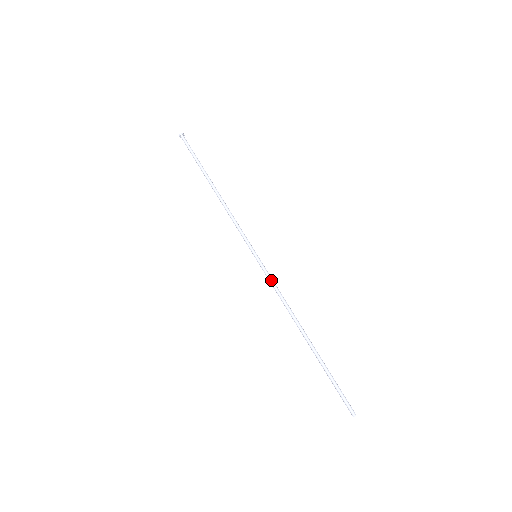
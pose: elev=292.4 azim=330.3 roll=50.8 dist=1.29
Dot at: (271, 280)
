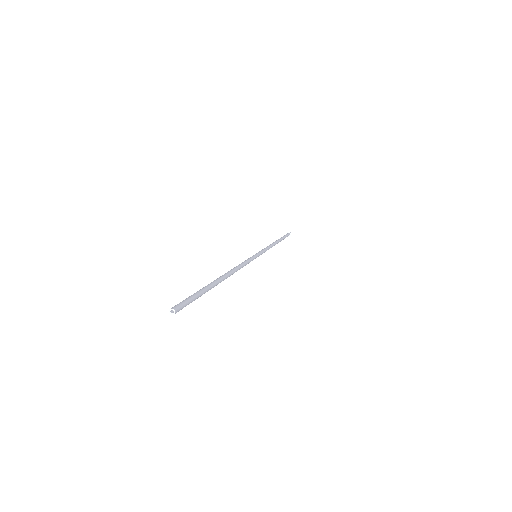
Dot at: (246, 260)
